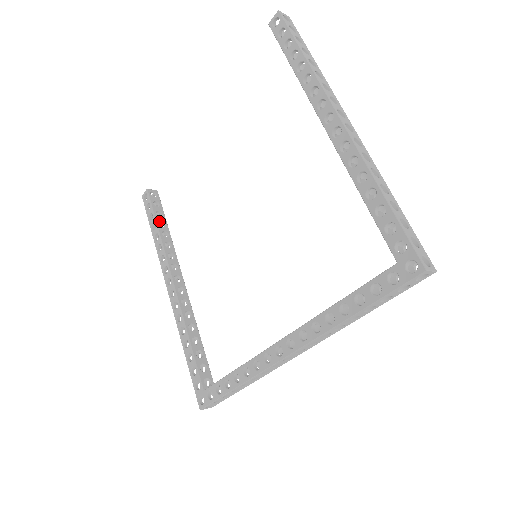
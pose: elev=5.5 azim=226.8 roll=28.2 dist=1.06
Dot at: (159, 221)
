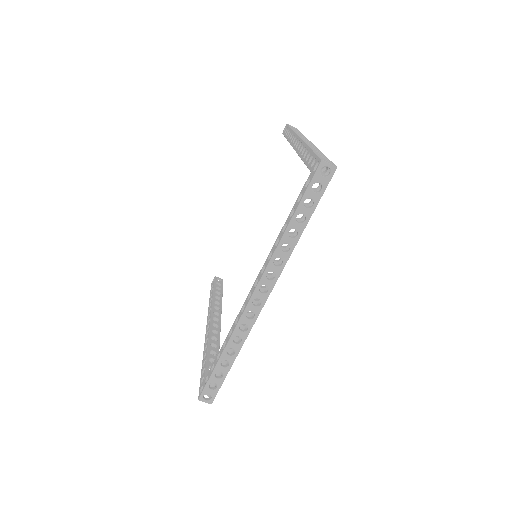
Dot at: (216, 291)
